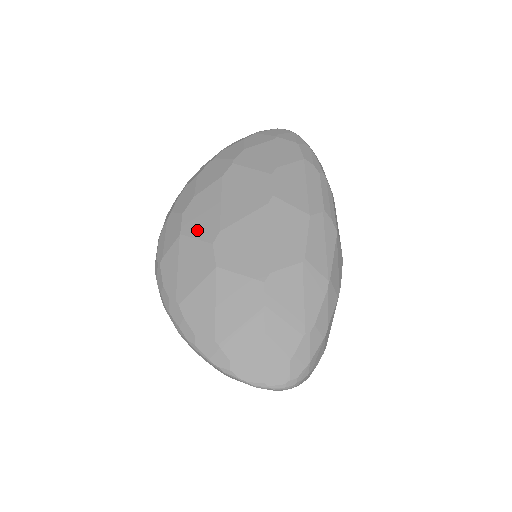
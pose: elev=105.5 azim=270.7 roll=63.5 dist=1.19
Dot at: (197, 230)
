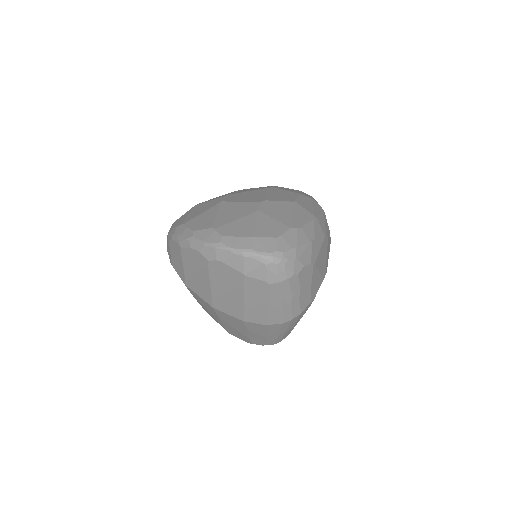
Dot at: occluded
